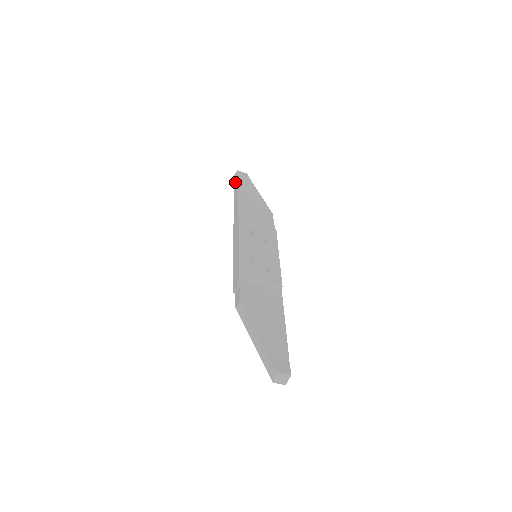
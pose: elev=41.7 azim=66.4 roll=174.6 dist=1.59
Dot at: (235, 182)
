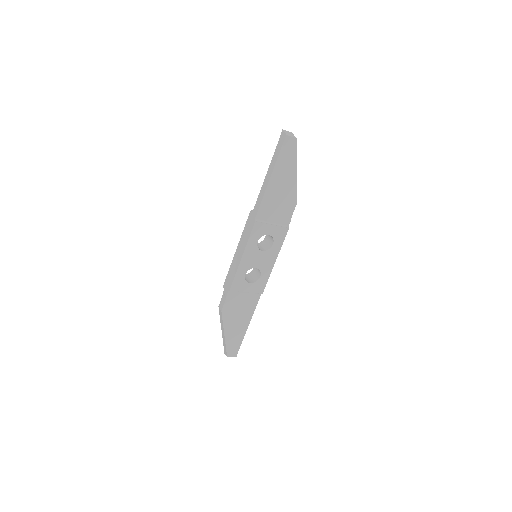
Dot at: (277, 150)
